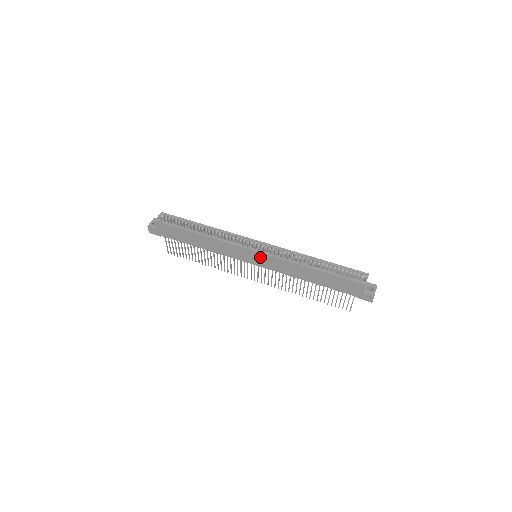
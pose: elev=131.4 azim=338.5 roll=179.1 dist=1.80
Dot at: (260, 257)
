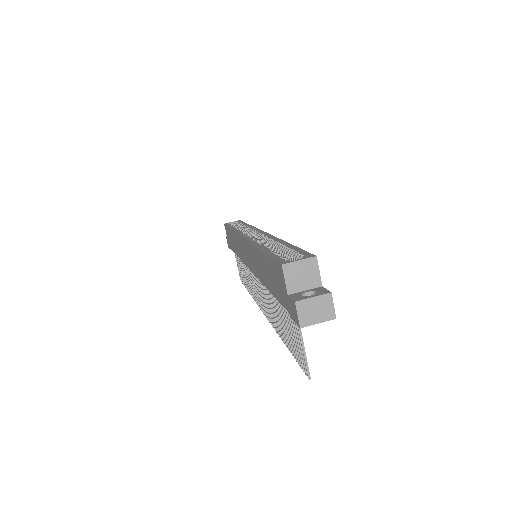
Dot at: (246, 248)
